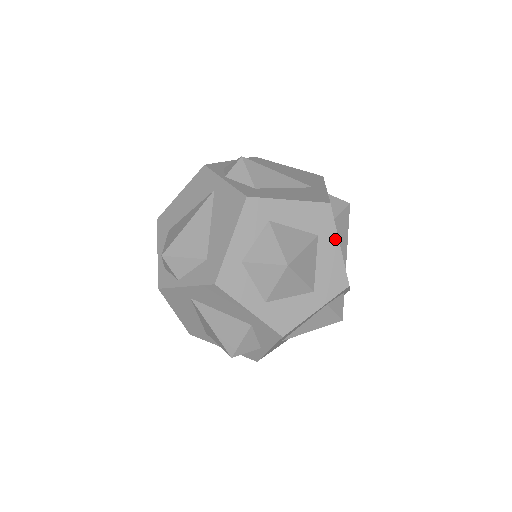
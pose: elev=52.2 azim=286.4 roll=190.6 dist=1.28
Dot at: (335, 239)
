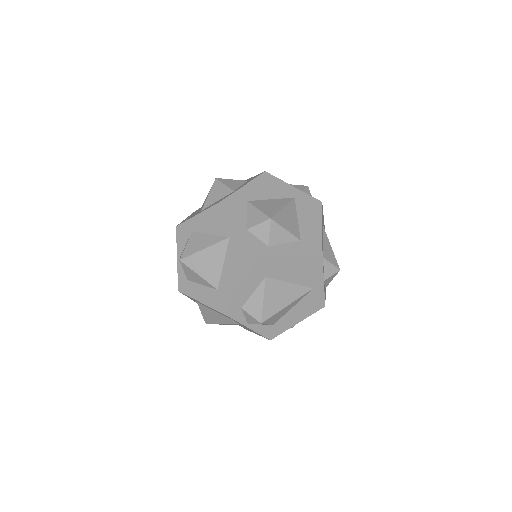
Dot at: occluded
